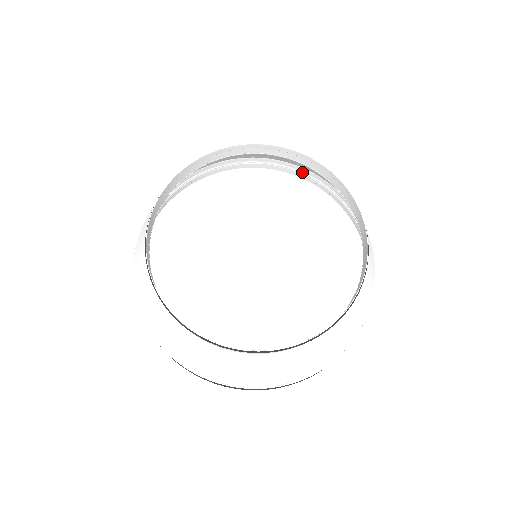
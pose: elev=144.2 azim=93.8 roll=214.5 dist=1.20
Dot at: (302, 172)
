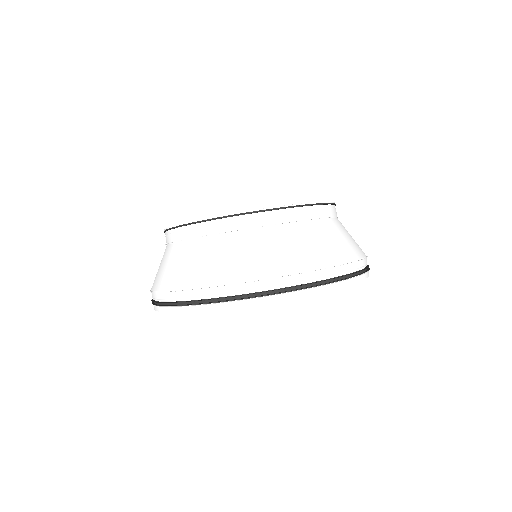
Dot at: occluded
